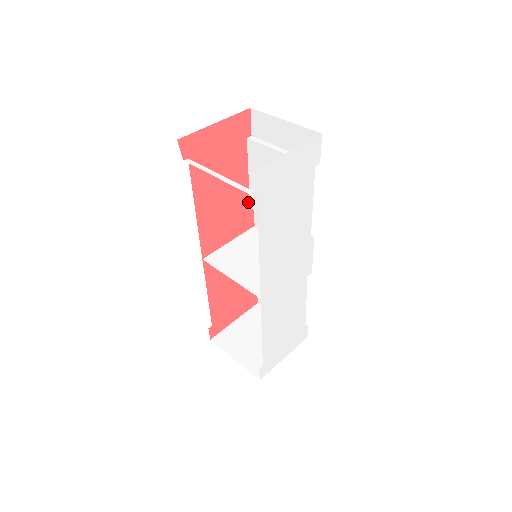
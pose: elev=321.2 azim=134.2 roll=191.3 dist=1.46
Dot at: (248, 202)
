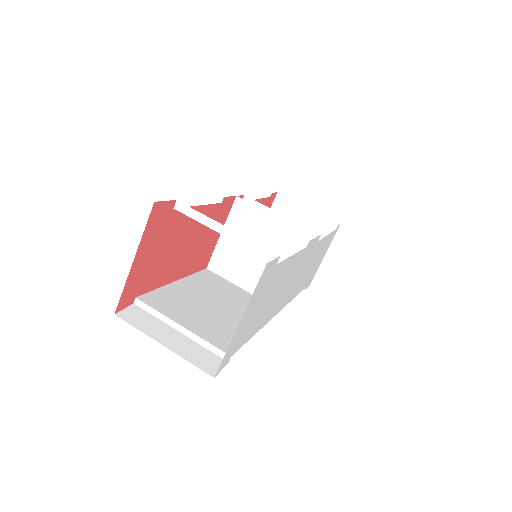
Dot at: (216, 205)
